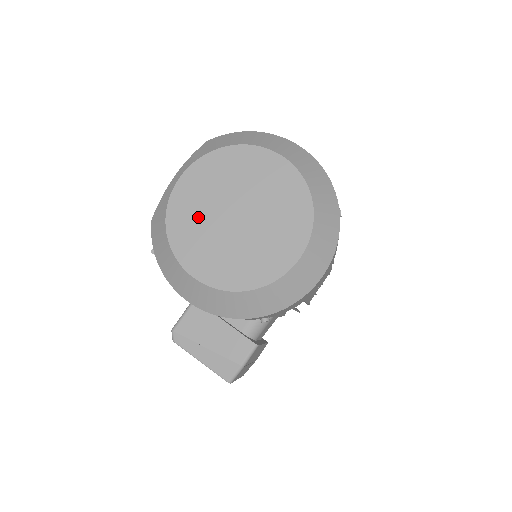
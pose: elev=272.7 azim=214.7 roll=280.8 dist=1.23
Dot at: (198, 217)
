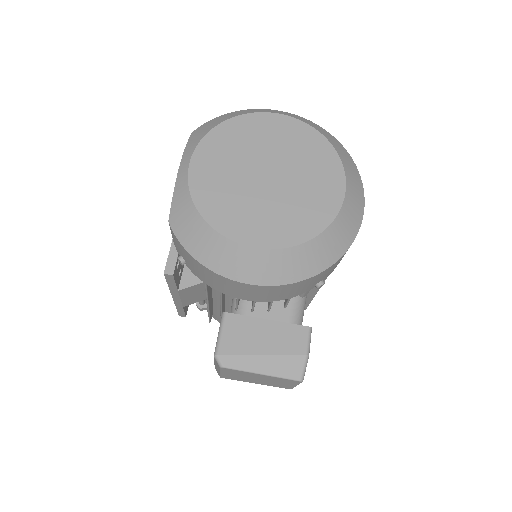
Dot at: (228, 191)
